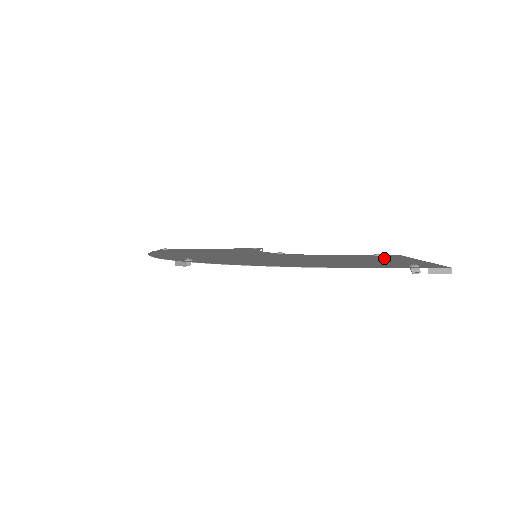
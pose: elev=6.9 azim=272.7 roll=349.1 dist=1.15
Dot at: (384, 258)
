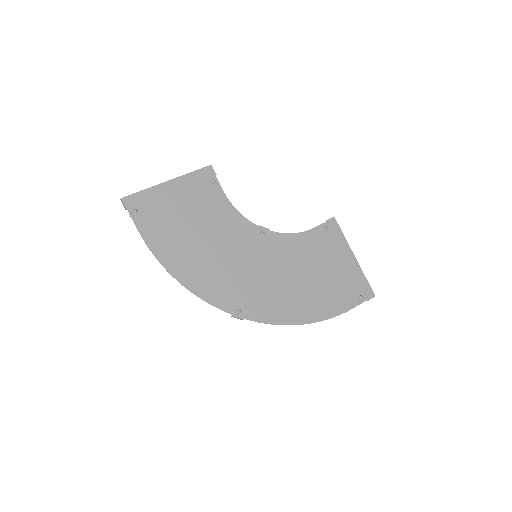
Dot at: (336, 251)
